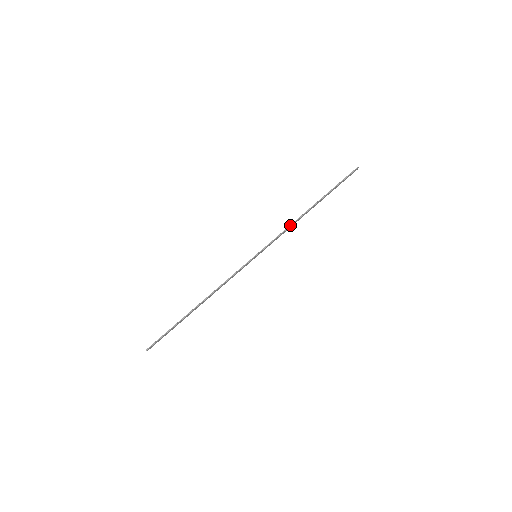
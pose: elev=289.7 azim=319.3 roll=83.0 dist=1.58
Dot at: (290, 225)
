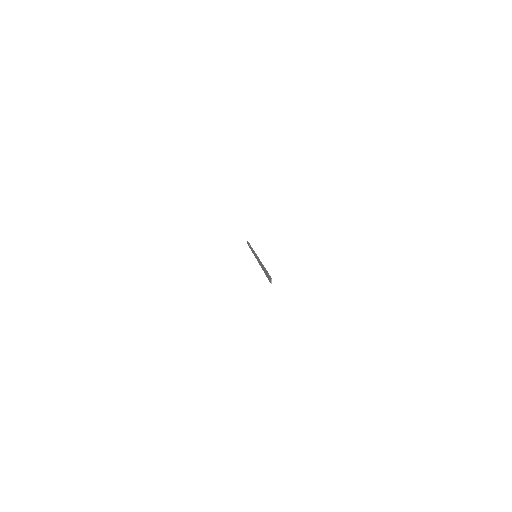
Dot at: (252, 249)
